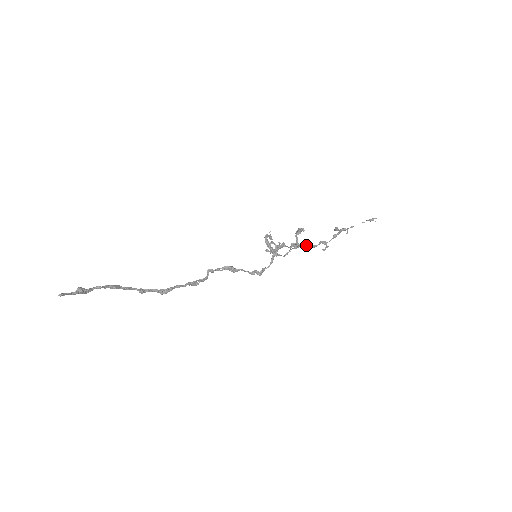
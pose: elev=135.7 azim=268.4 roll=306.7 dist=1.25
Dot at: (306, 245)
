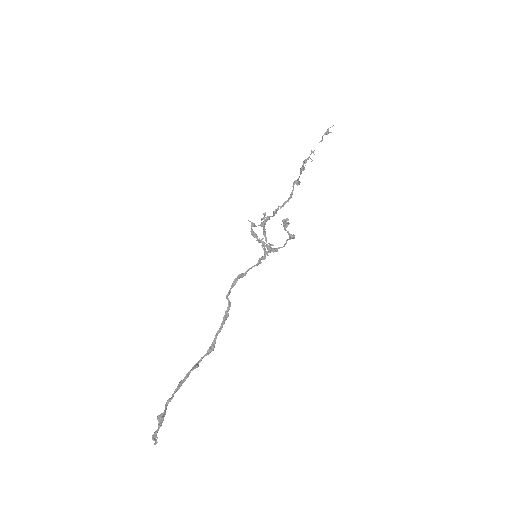
Dot at: (285, 202)
